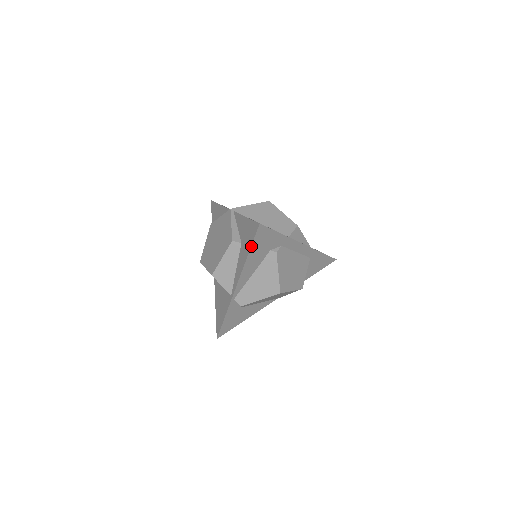
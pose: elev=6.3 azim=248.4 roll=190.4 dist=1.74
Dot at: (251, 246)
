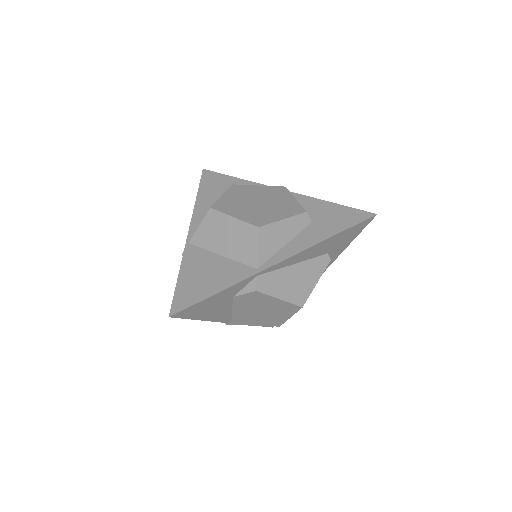
Dot at: (346, 229)
